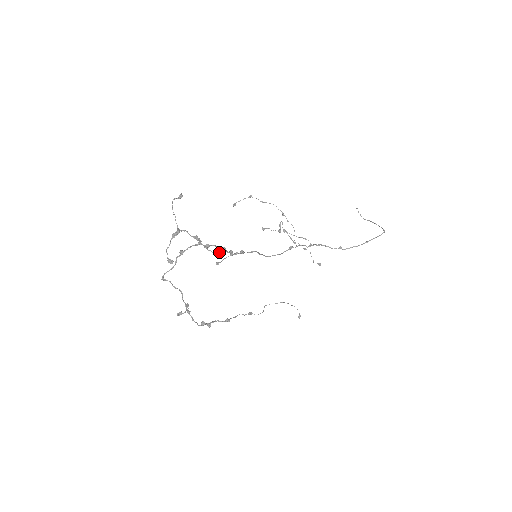
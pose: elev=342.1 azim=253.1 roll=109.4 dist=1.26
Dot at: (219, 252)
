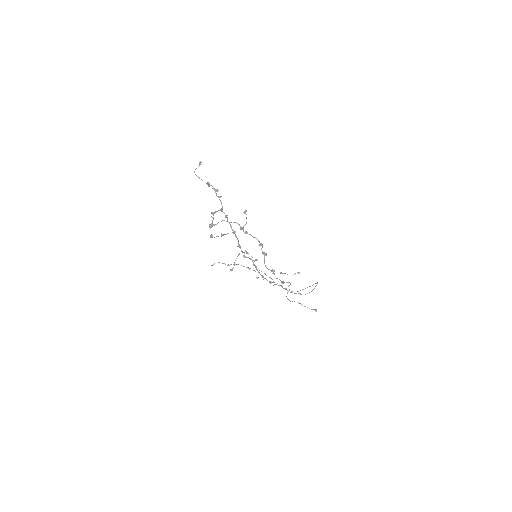
Dot at: (234, 231)
